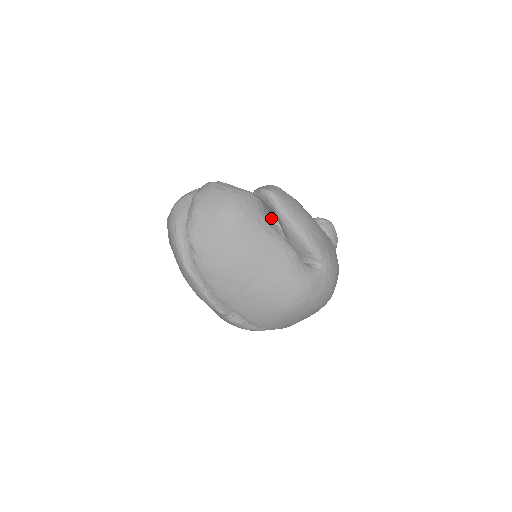
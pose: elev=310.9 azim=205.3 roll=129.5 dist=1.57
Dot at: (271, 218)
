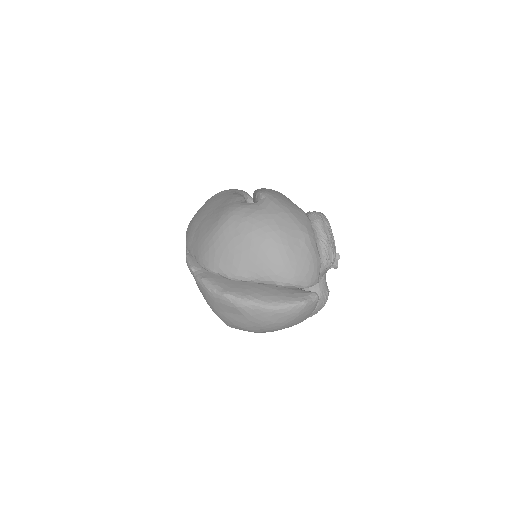
Dot at: occluded
